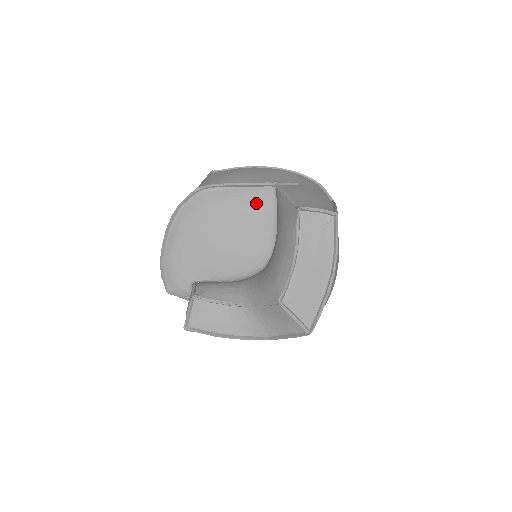
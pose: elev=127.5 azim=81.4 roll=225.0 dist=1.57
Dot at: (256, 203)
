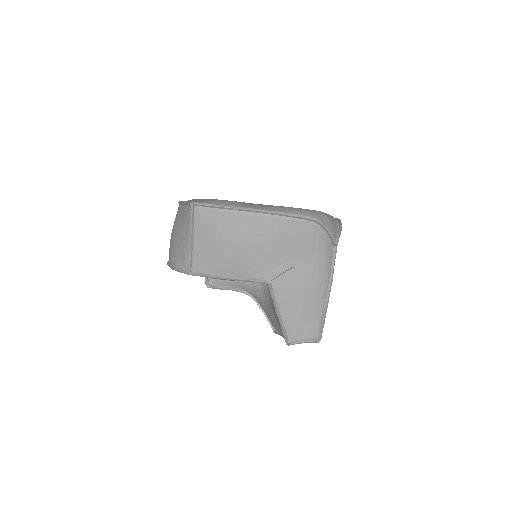
Dot at: occluded
